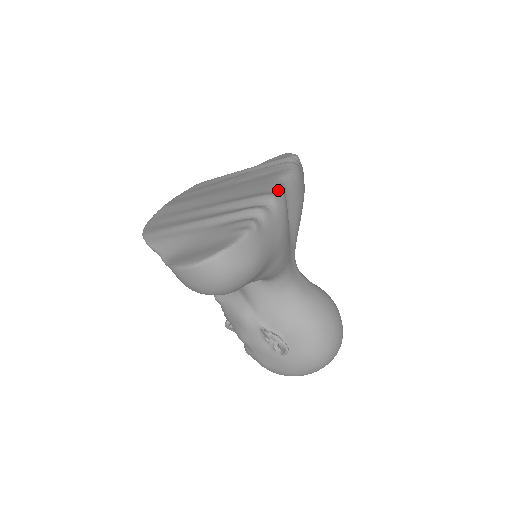
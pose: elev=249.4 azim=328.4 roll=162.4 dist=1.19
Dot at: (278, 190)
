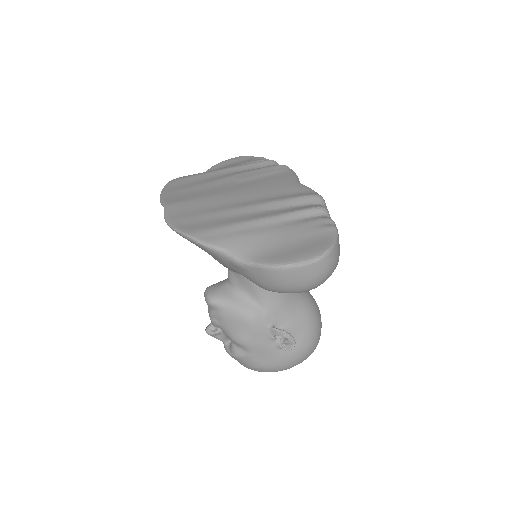
Dot at: (314, 191)
